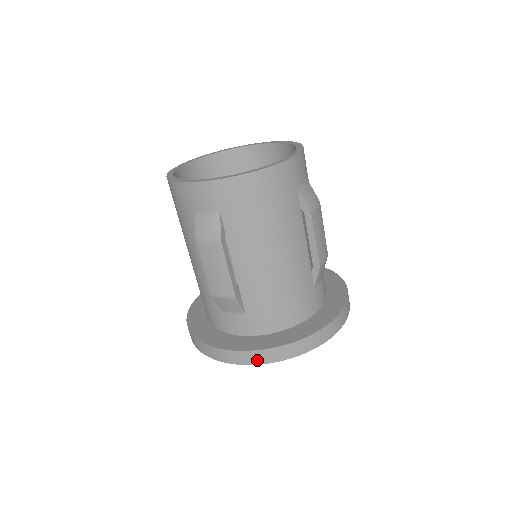
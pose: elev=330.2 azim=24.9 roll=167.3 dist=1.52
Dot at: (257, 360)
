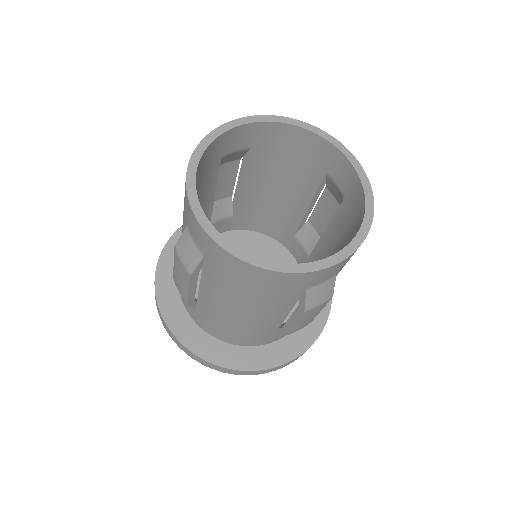
Dot at: occluded
